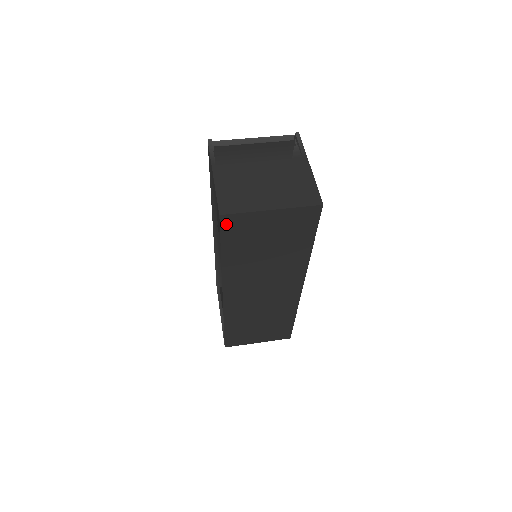
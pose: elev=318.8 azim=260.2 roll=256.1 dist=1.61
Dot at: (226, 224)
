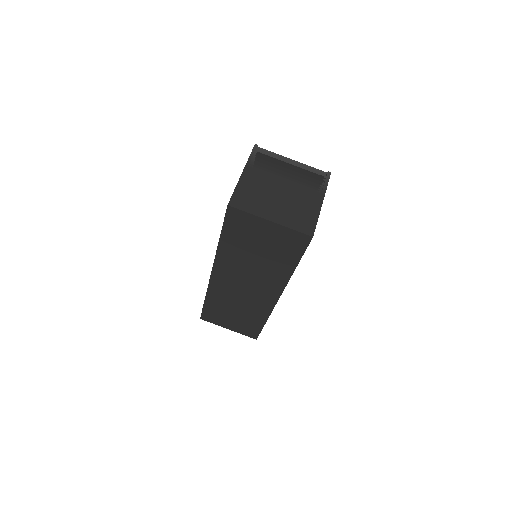
Dot at: (231, 215)
